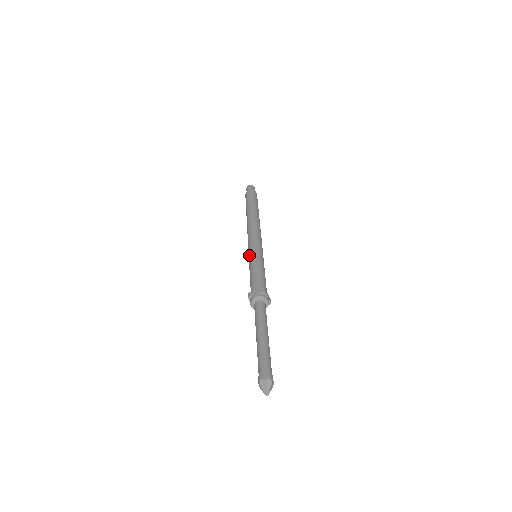
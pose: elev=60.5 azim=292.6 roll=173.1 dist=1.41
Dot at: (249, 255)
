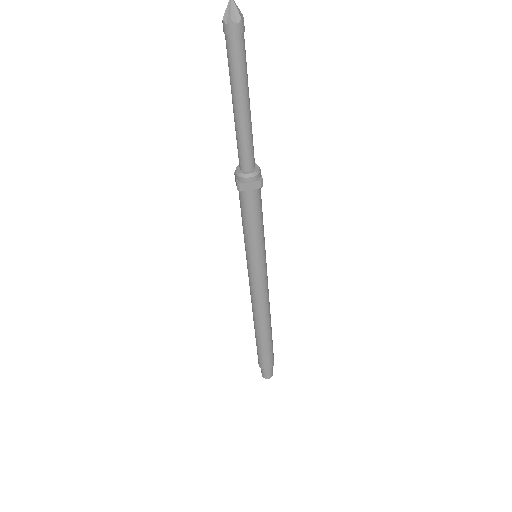
Dot at: occluded
